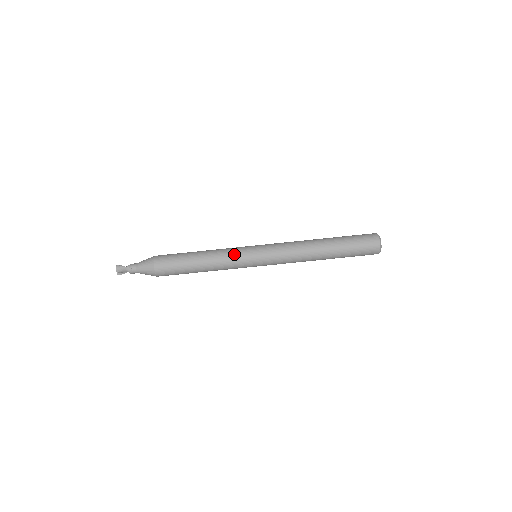
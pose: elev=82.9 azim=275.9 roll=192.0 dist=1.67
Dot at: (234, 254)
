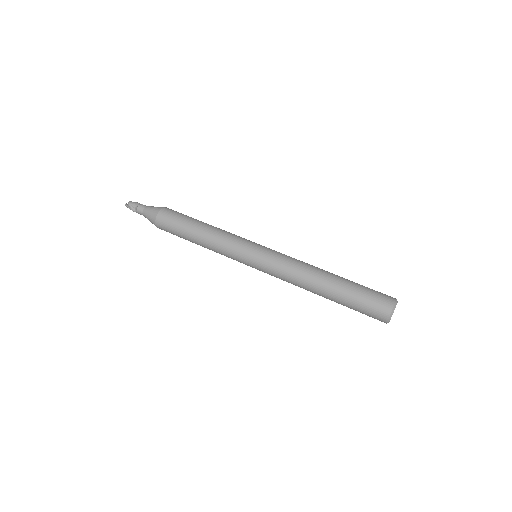
Dot at: occluded
